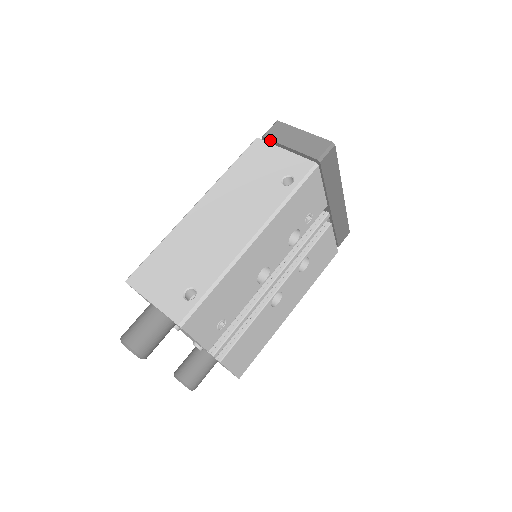
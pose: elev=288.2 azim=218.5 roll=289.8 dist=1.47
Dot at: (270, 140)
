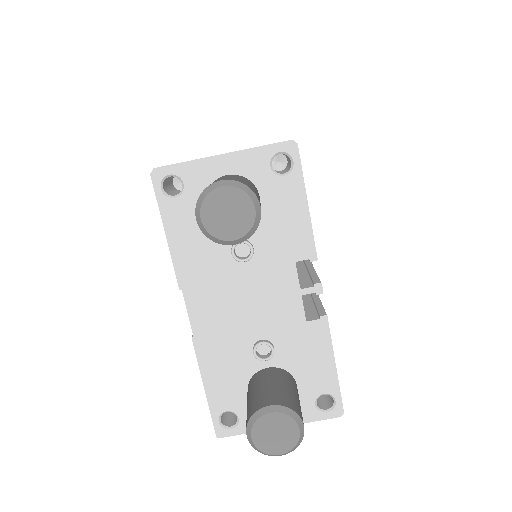
Dot at: occluded
